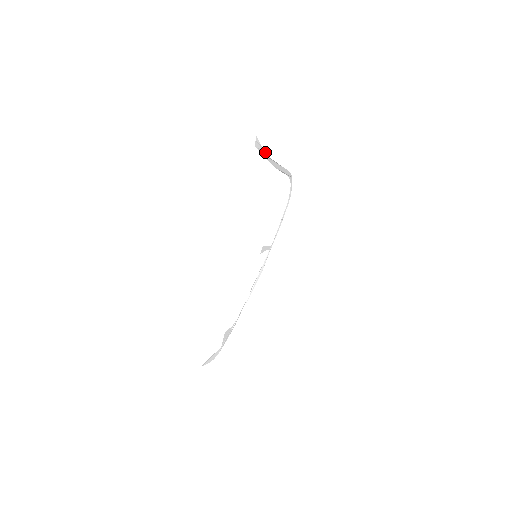
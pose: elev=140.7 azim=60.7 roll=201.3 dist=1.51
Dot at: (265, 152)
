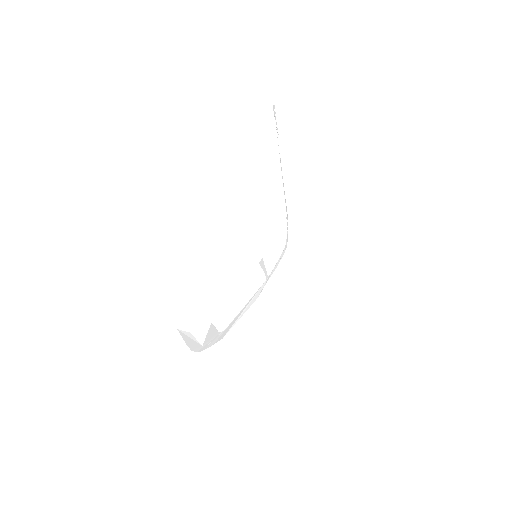
Dot at: (277, 130)
